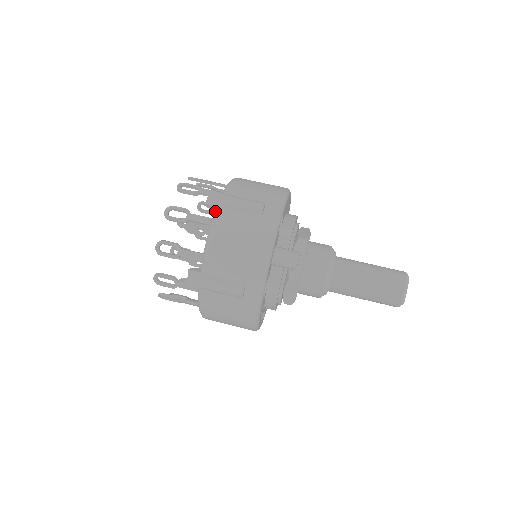
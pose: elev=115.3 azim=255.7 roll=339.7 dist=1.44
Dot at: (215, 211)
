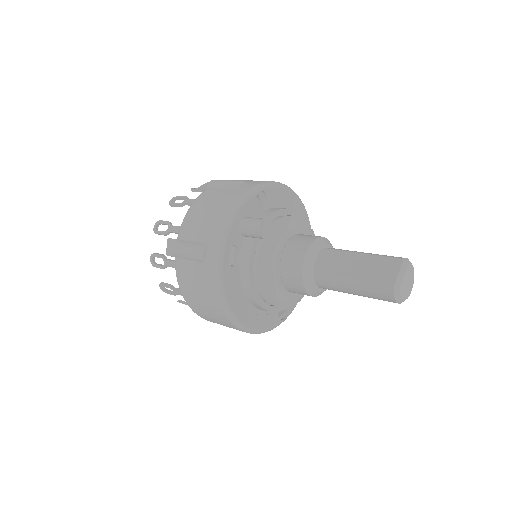
Dot at: (204, 191)
